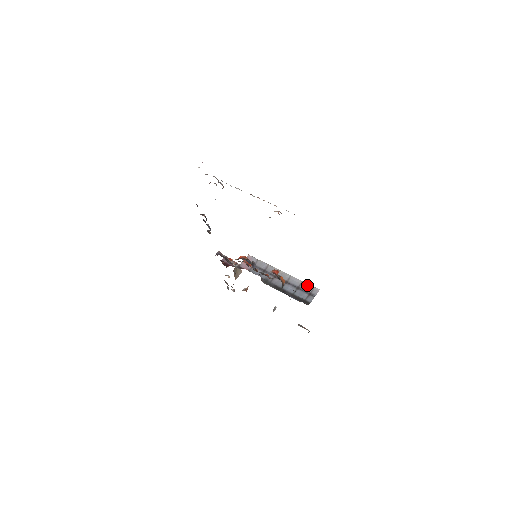
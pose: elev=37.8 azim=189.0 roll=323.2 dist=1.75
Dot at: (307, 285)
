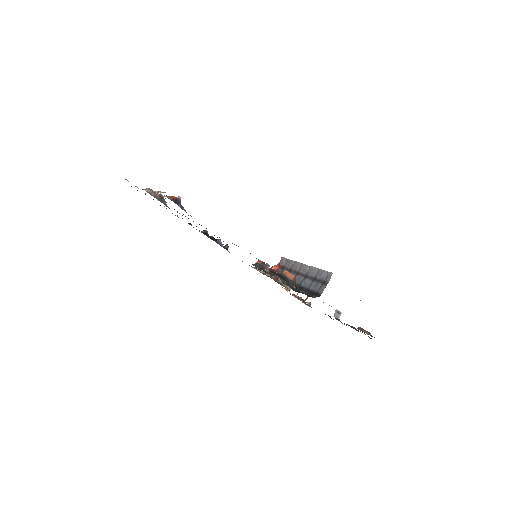
Dot at: (322, 272)
